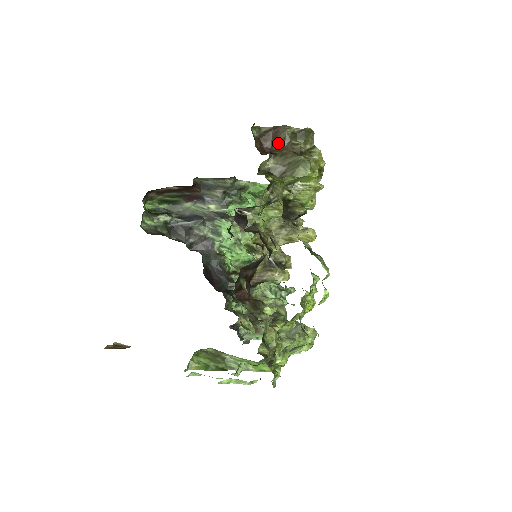
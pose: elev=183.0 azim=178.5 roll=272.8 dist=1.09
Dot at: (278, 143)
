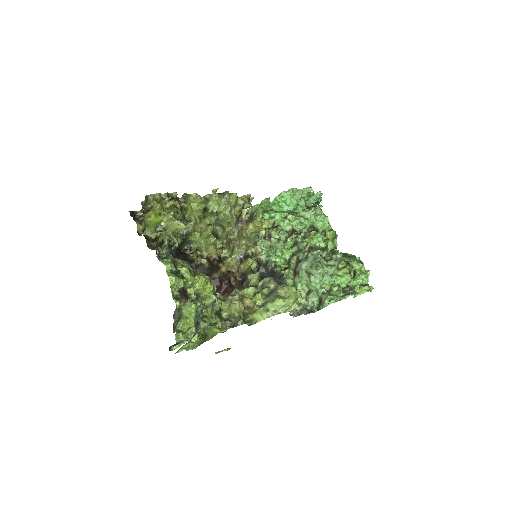
Dot at: occluded
